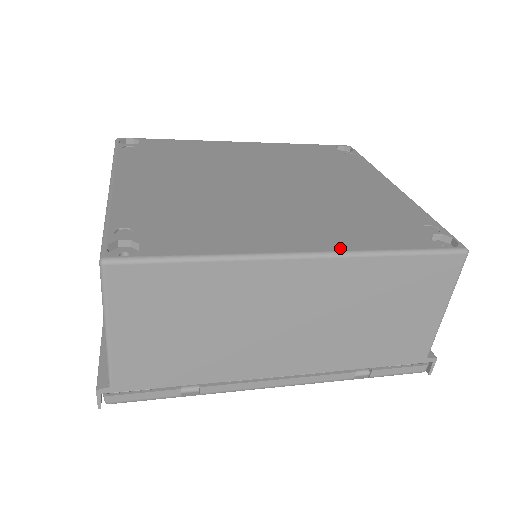
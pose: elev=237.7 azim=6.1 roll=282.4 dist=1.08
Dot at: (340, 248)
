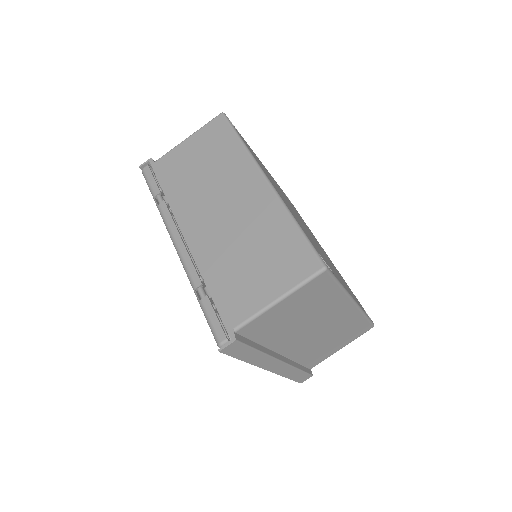
Dot at: occluded
